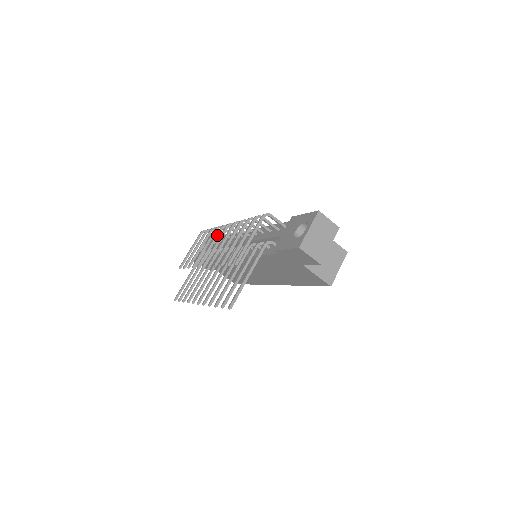
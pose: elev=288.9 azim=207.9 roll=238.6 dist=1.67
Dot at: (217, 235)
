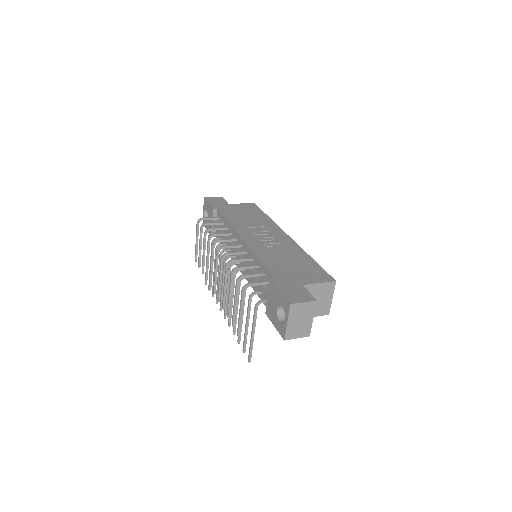
Dot at: (212, 255)
